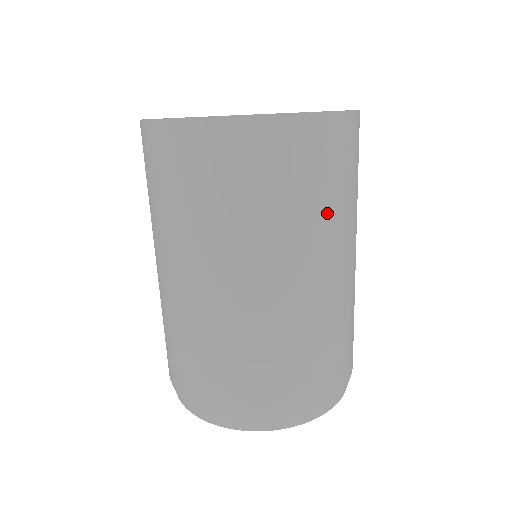
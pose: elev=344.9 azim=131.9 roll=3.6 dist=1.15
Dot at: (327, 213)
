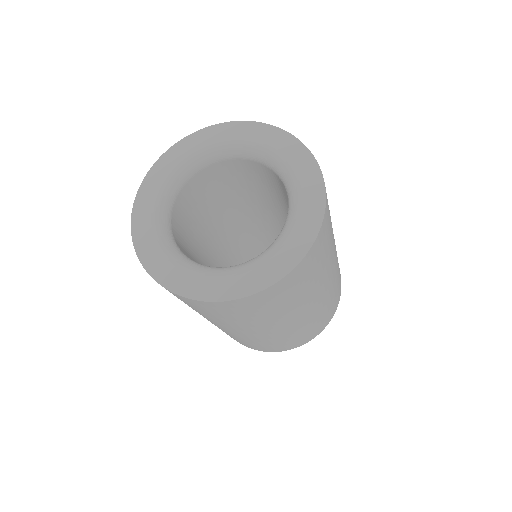
Dot at: (321, 274)
